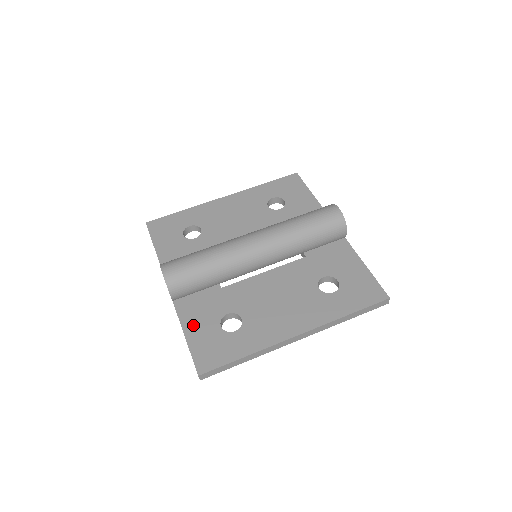
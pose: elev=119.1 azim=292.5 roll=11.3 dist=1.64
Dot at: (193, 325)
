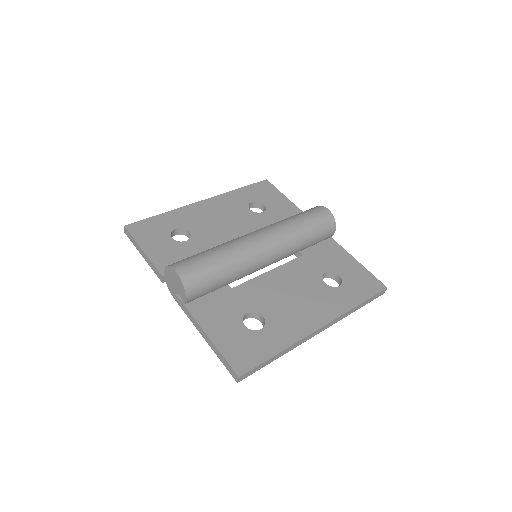
Dot at: (215, 327)
